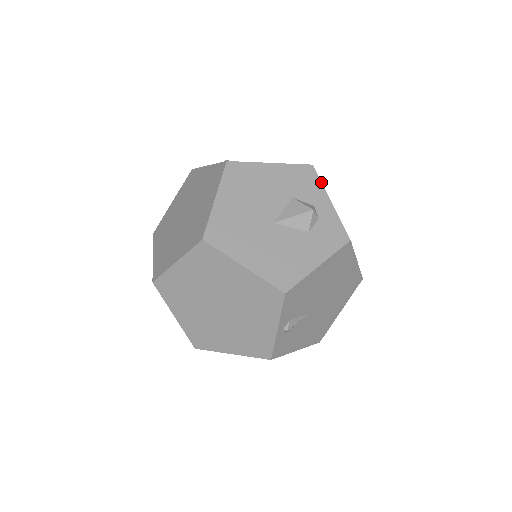
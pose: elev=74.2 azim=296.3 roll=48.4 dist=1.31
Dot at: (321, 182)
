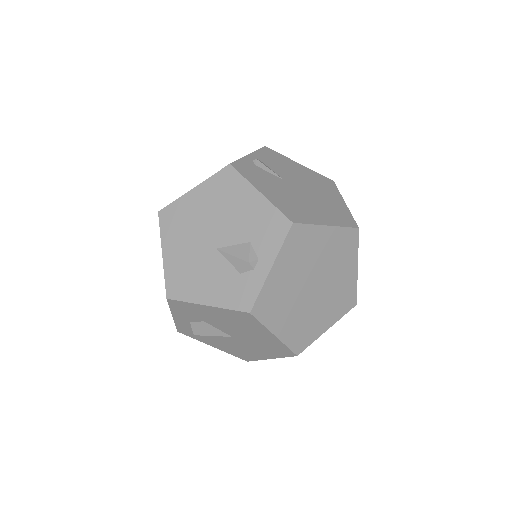
Dot at: occluded
